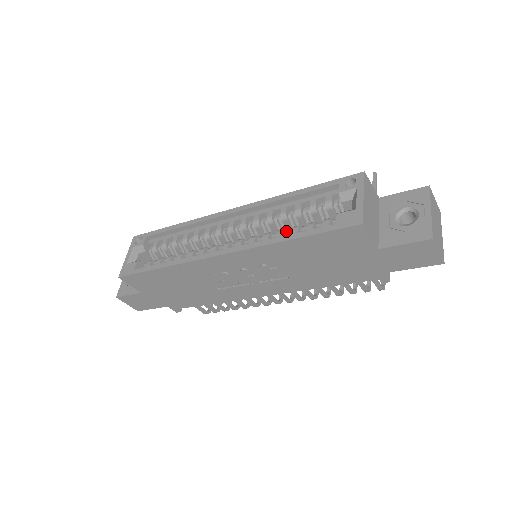
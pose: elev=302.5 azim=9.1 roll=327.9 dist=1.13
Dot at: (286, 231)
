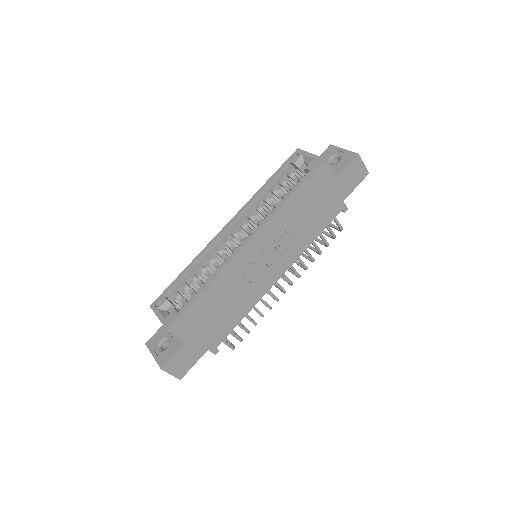
Dot at: occluded
